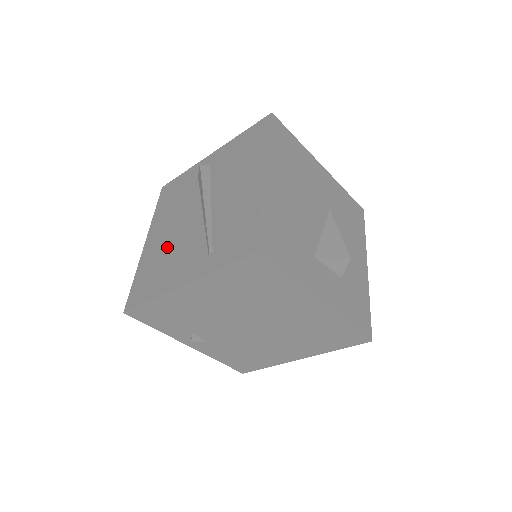
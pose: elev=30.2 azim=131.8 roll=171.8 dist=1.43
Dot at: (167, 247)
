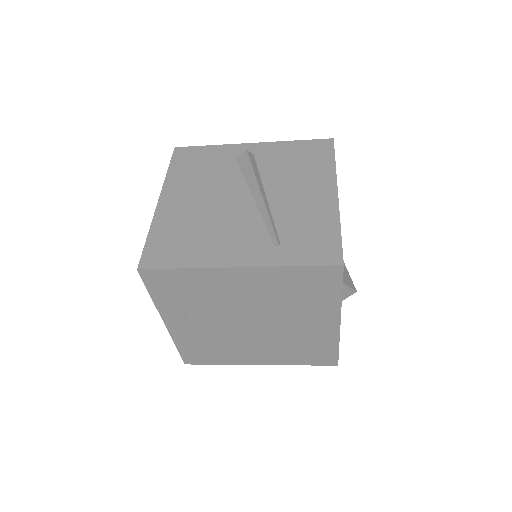
Dot at: (202, 217)
